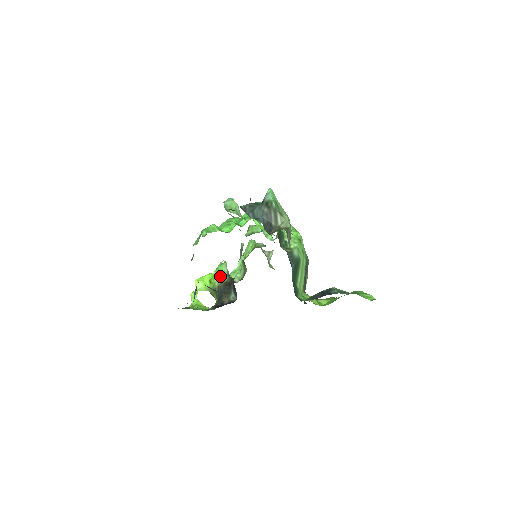
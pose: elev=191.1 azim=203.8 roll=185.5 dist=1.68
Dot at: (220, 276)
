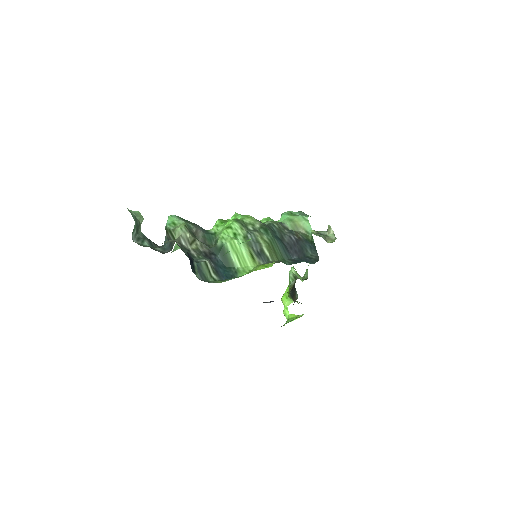
Dot at: (290, 283)
